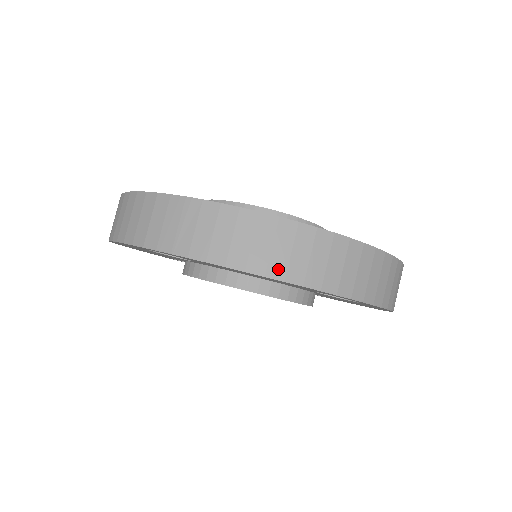
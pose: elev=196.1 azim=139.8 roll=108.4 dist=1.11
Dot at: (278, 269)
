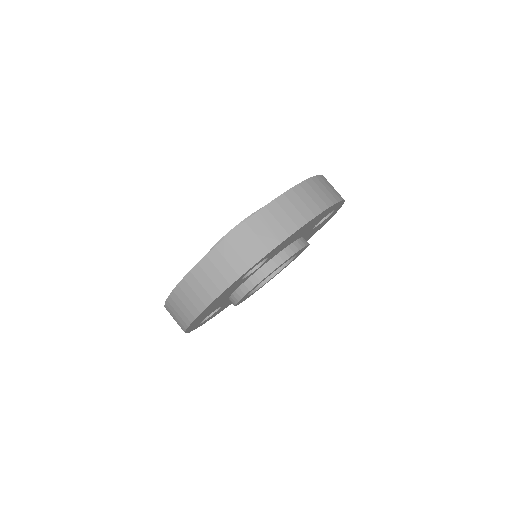
Dot at: (322, 205)
